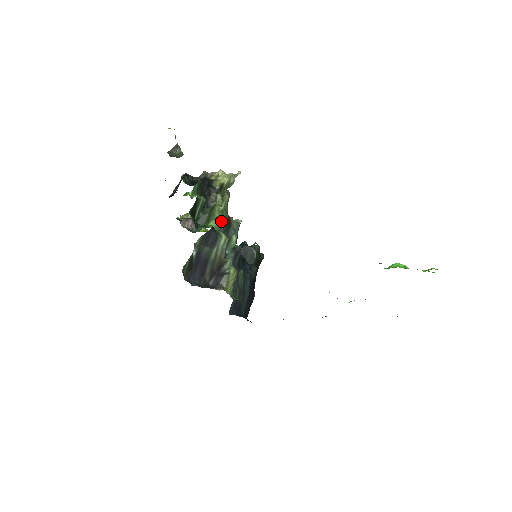
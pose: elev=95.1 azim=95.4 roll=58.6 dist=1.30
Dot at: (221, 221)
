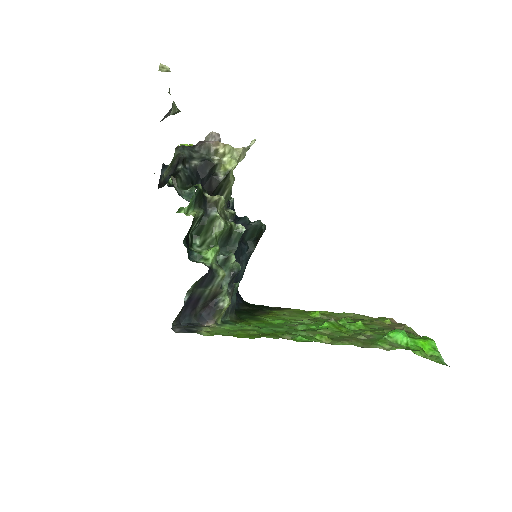
Dot at: (221, 236)
